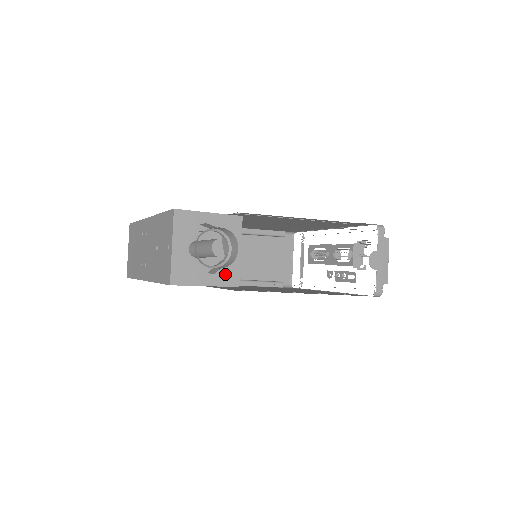
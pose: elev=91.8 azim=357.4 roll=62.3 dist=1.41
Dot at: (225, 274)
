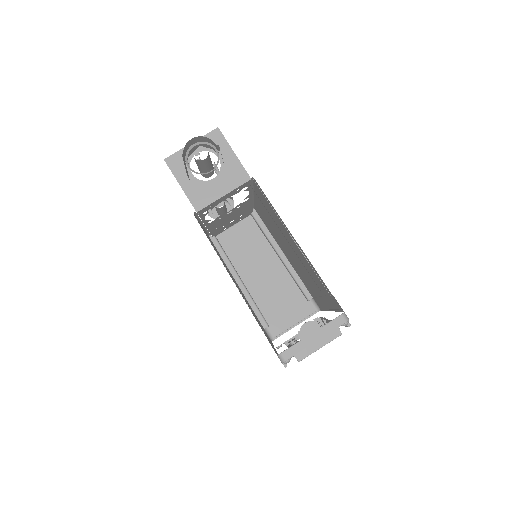
Dot at: (199, 195)
